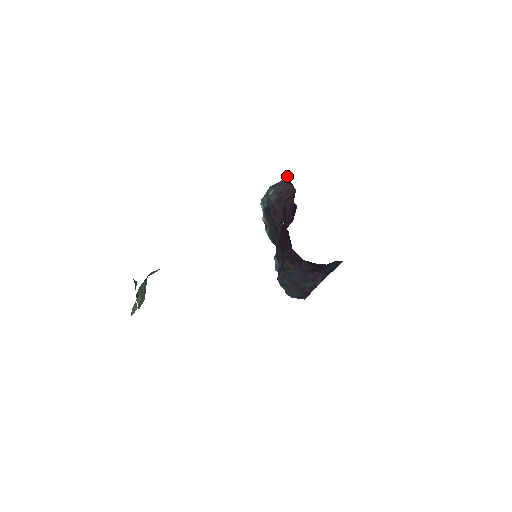
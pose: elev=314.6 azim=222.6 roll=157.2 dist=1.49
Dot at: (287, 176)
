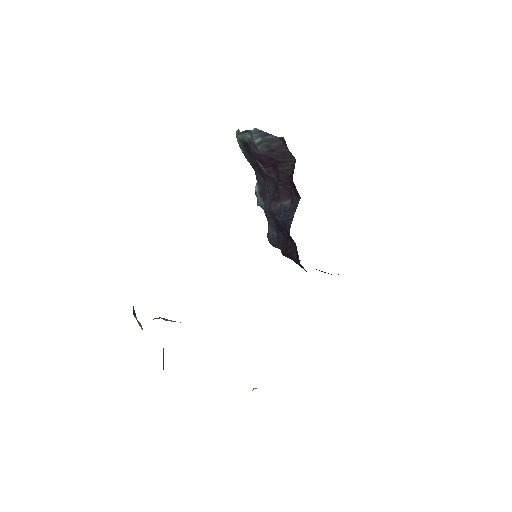
Dot at: (285, 142)
